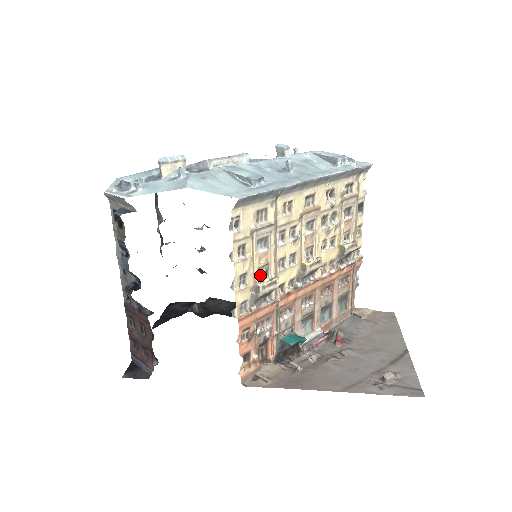
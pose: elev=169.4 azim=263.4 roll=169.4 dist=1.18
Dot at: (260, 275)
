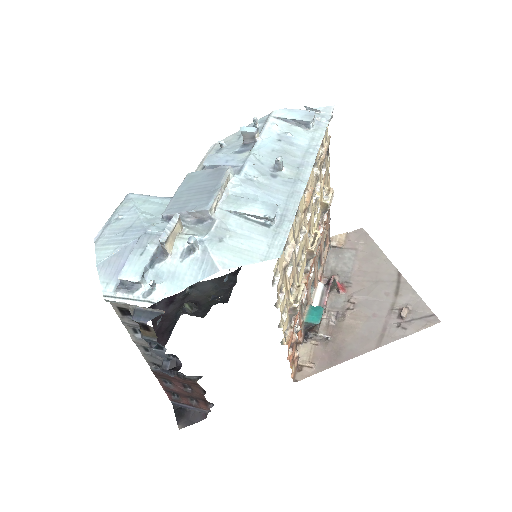
Dot at: occluded
